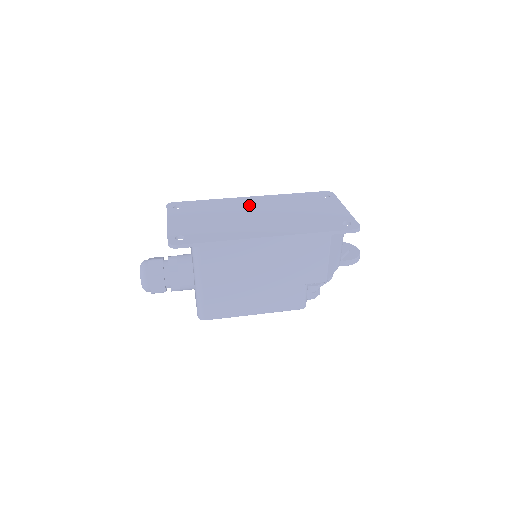
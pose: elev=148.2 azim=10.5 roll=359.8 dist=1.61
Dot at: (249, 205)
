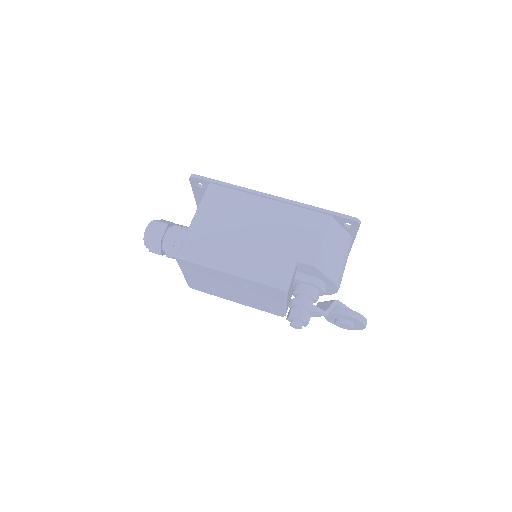
Dot at: occluded
